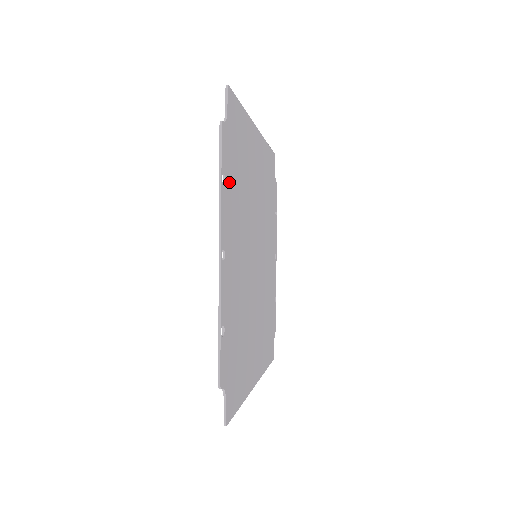
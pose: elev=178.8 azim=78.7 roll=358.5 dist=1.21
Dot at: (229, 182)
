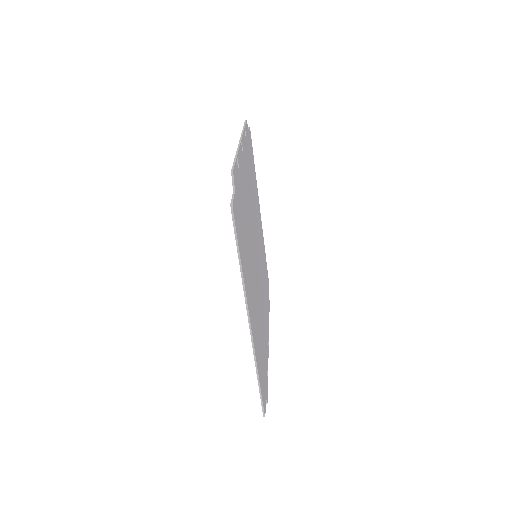
Dot at: (247, 147)
